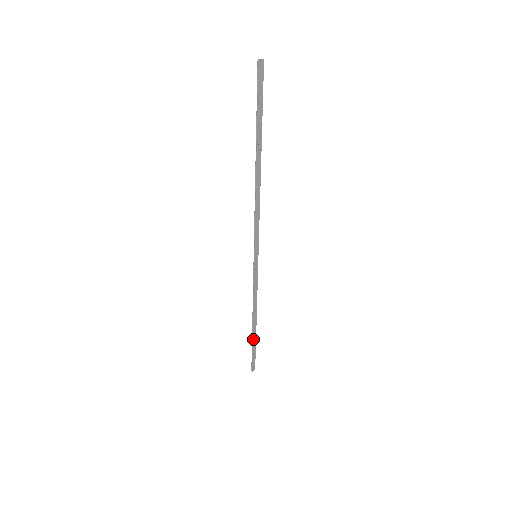
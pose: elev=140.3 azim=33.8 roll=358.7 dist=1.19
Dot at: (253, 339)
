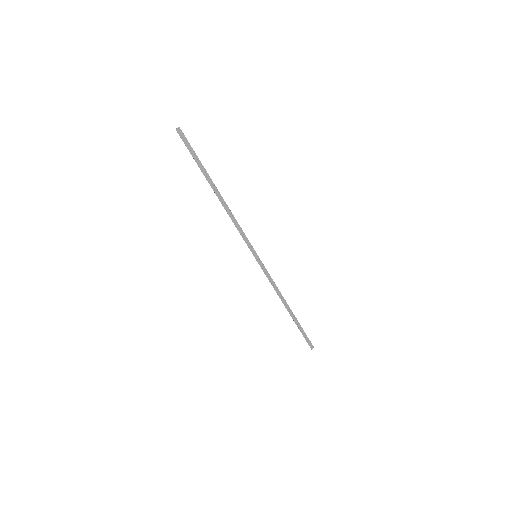
Dot at: (295, 322)
